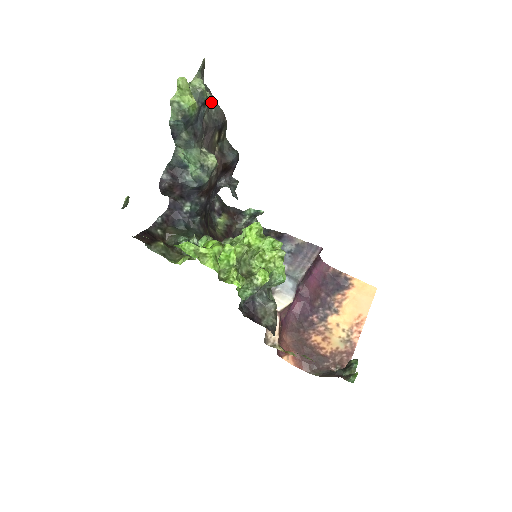
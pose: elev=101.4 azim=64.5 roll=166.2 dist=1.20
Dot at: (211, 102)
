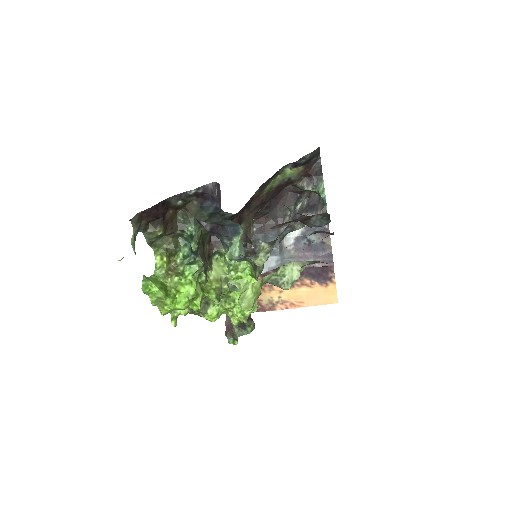
Dot at: occluded
